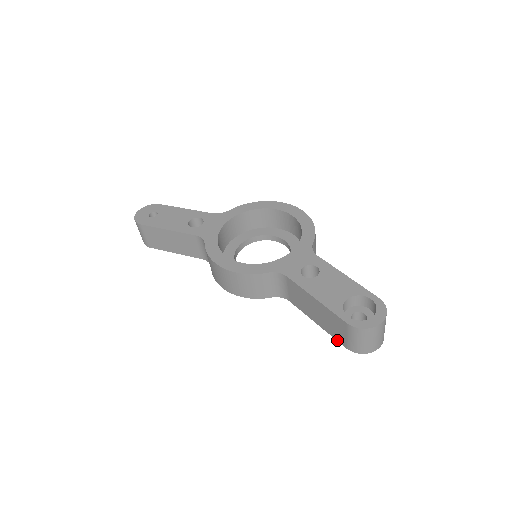
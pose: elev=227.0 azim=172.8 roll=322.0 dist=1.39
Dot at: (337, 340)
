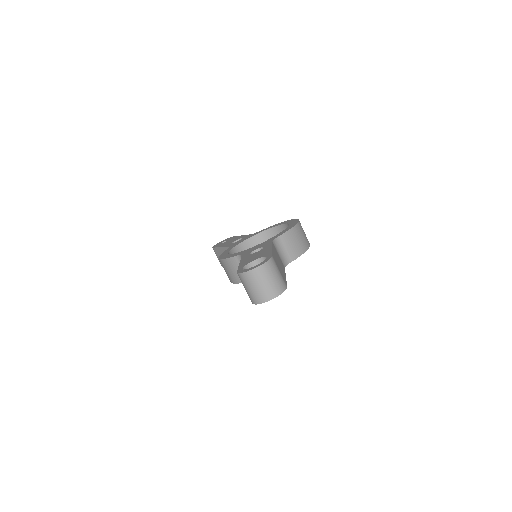
Dot at: occluded
